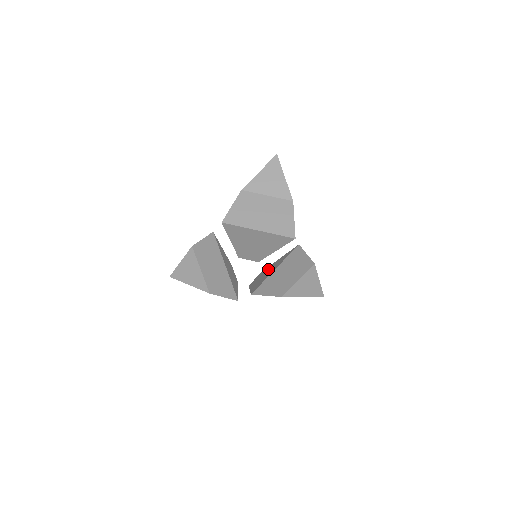
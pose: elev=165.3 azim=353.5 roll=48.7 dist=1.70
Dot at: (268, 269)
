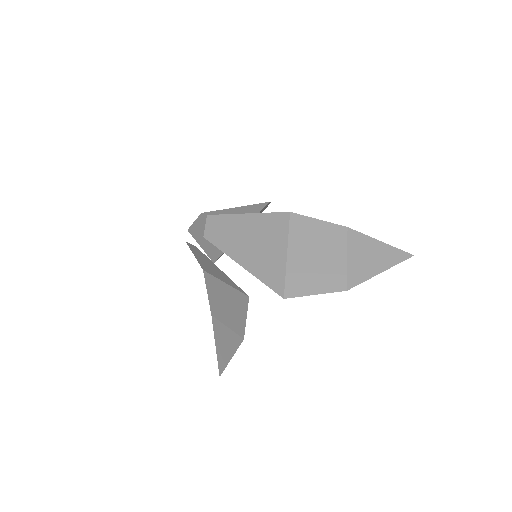
Dot at: (238, 228)
